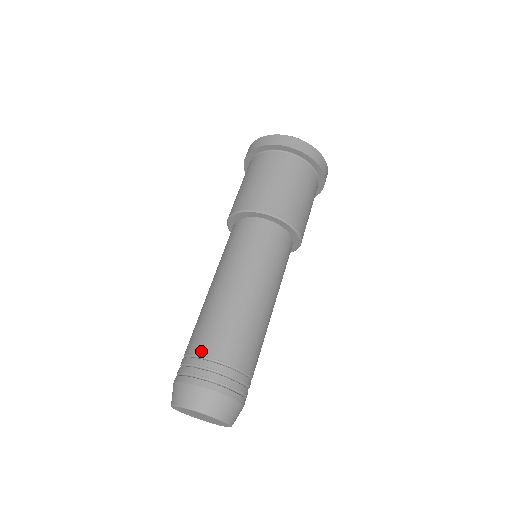
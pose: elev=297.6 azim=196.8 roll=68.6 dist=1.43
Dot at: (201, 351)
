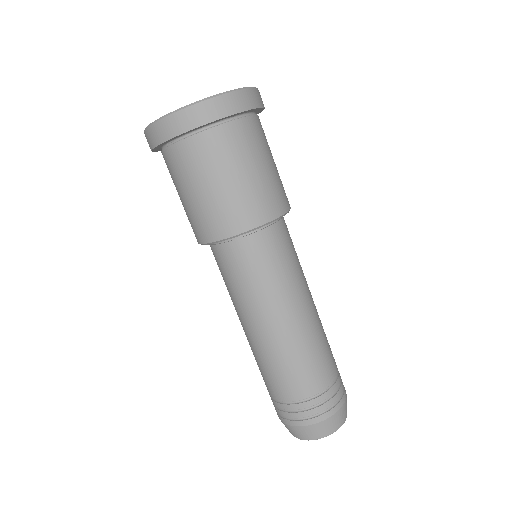
Dot at: (274, 396)
